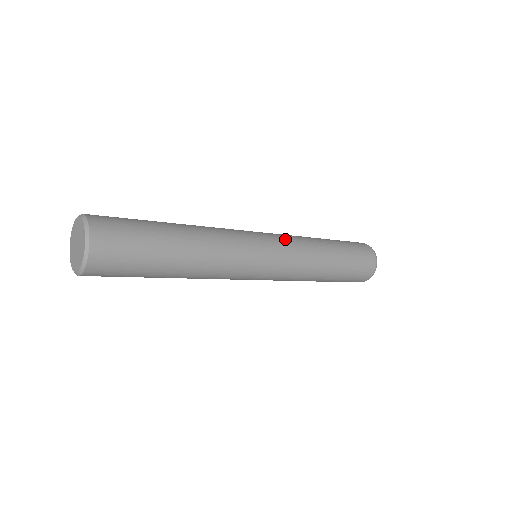
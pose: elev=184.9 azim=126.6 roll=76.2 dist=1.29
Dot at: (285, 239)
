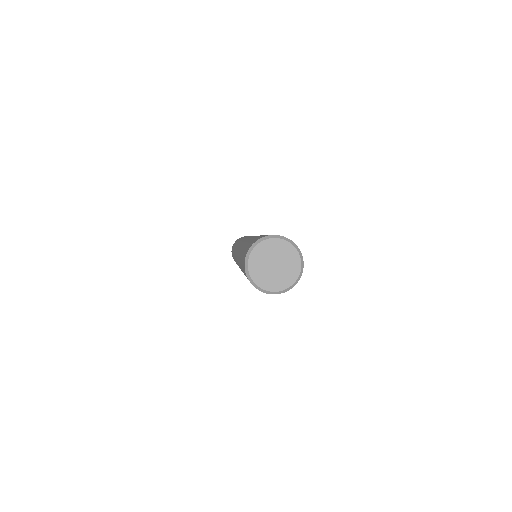
Dot at: occluded
